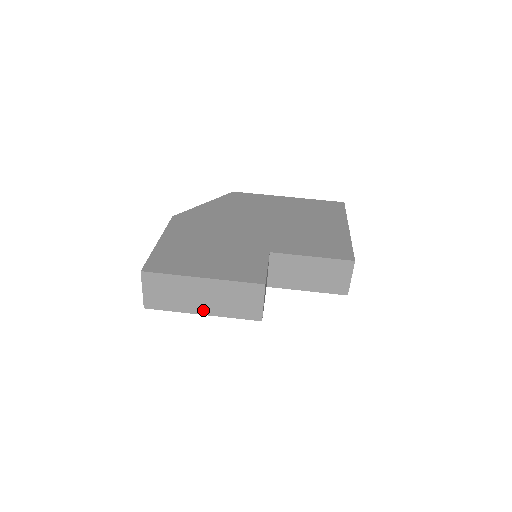
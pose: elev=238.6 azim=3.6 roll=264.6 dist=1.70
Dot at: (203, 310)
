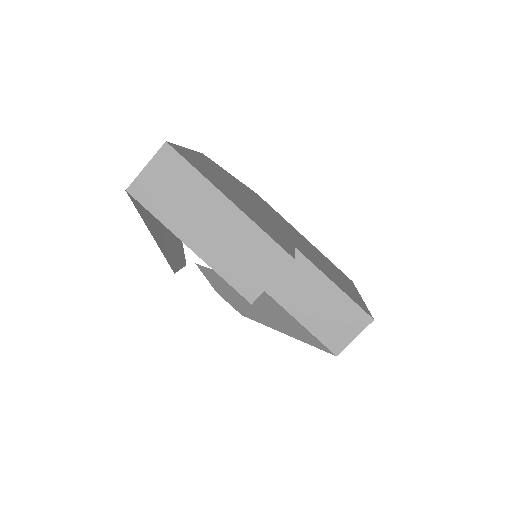
Dot at: (195, 242)
